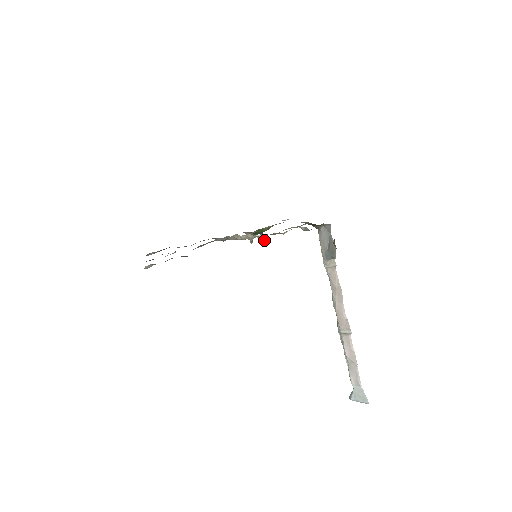
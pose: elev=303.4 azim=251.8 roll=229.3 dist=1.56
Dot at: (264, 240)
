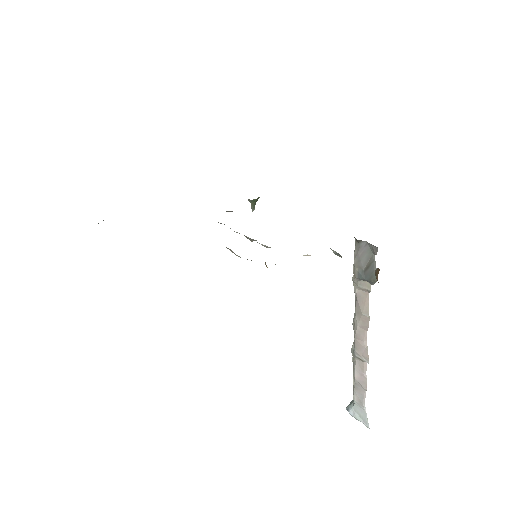
Dot at: occluded
